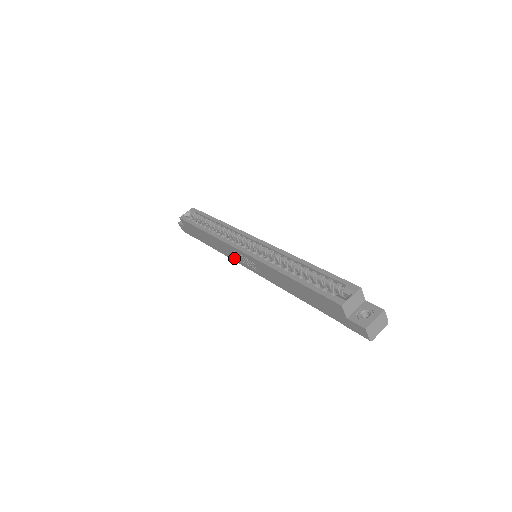
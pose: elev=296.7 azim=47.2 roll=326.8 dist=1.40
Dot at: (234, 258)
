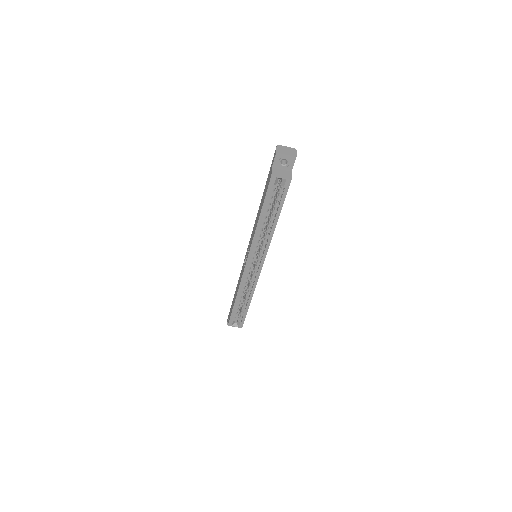
Dot at: (251, 237)
